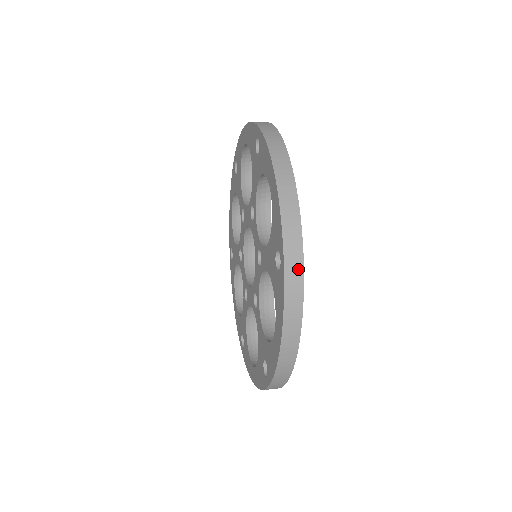
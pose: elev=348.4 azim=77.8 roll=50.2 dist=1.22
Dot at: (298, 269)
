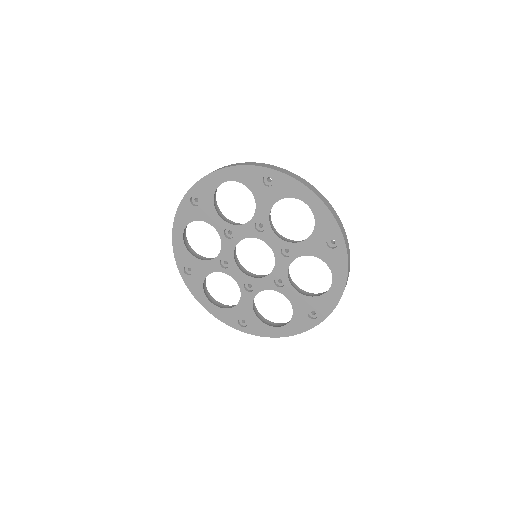
Dot at: occluded
